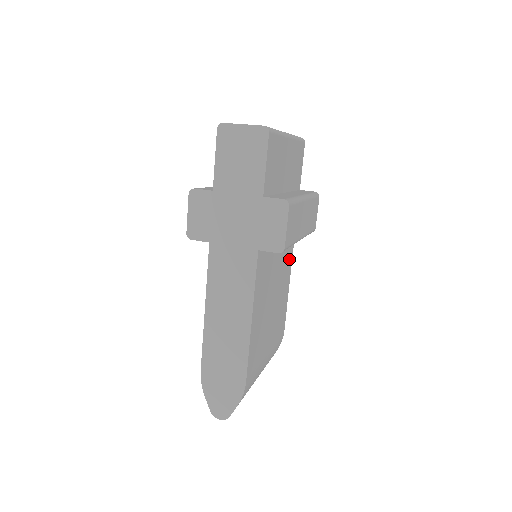
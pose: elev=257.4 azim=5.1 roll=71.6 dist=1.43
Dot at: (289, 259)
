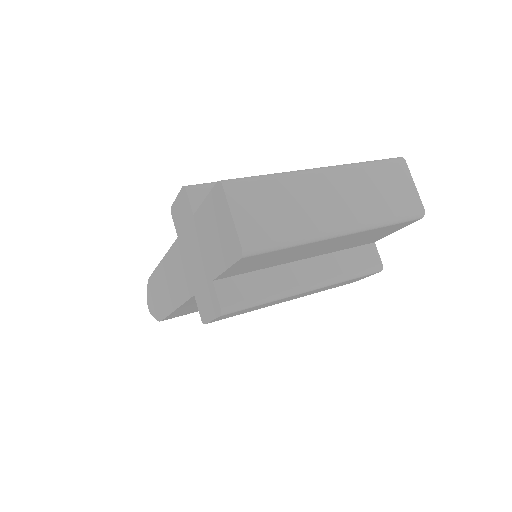
Dot at: occluded
